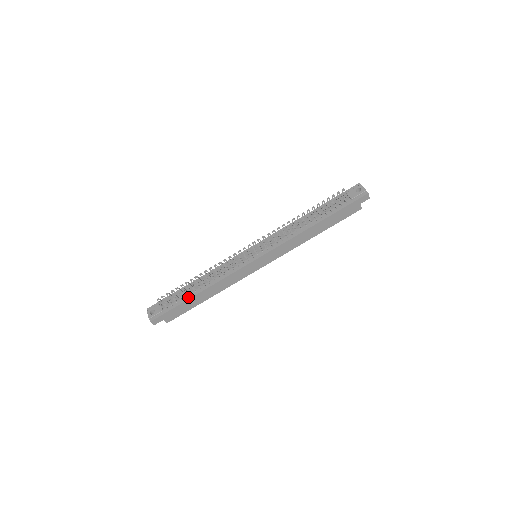
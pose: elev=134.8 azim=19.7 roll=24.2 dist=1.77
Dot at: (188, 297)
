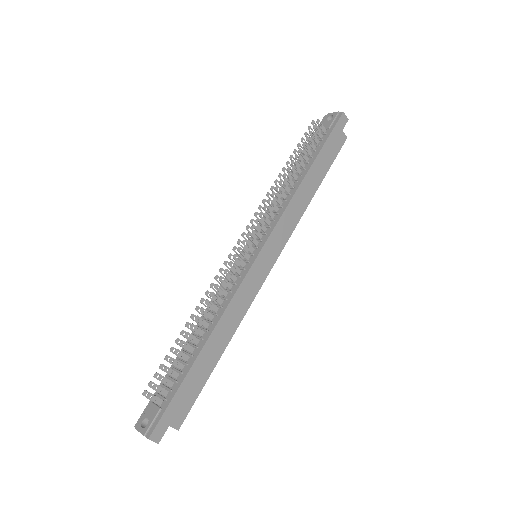
Dot at: (190, 362)
